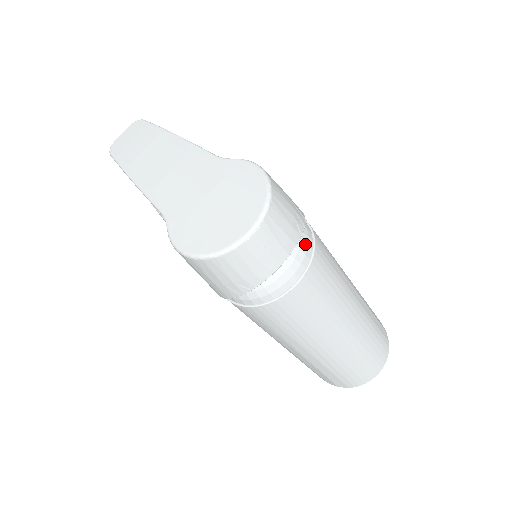
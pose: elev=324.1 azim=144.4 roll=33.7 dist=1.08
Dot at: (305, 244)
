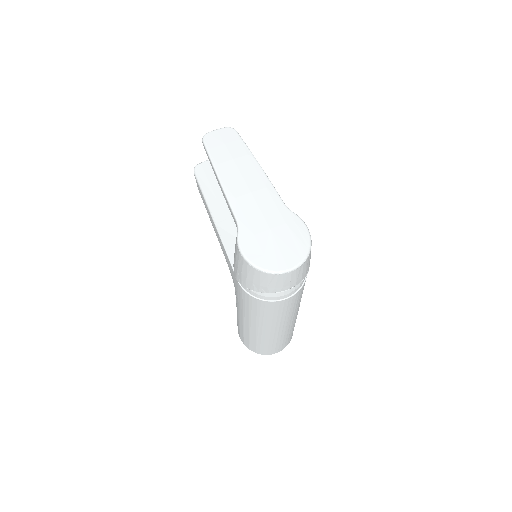
Dot at: occluded
